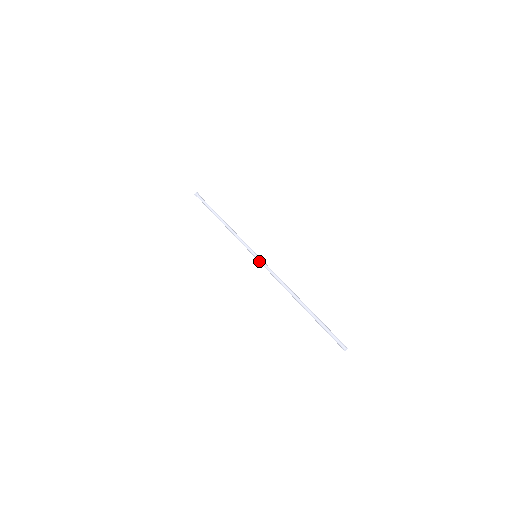
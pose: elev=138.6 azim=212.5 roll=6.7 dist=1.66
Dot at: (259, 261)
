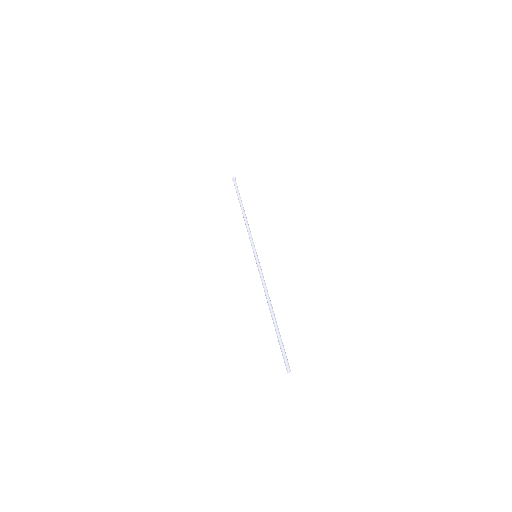
Dot at: (257, 261)
